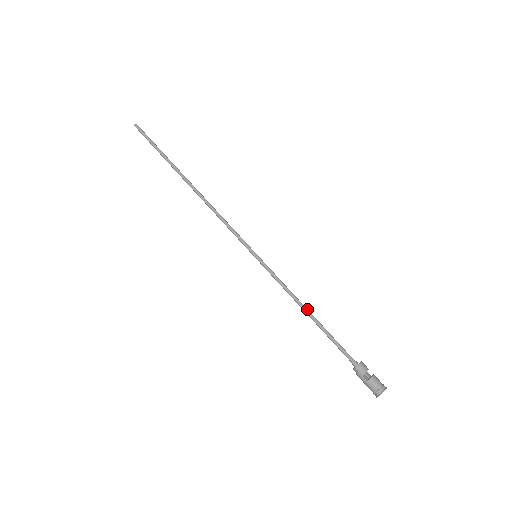
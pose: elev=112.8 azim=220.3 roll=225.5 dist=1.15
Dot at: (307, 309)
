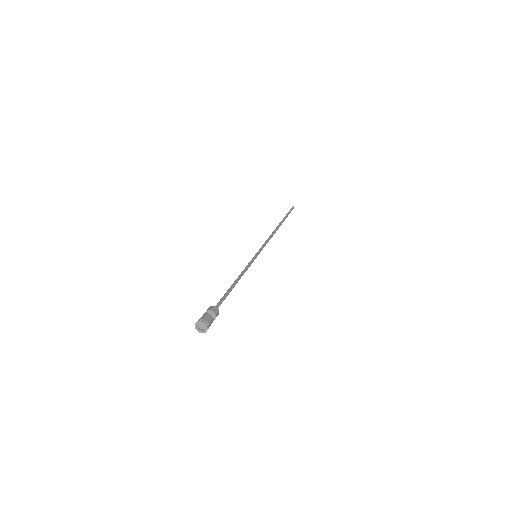
Dot at: (238, 280)
